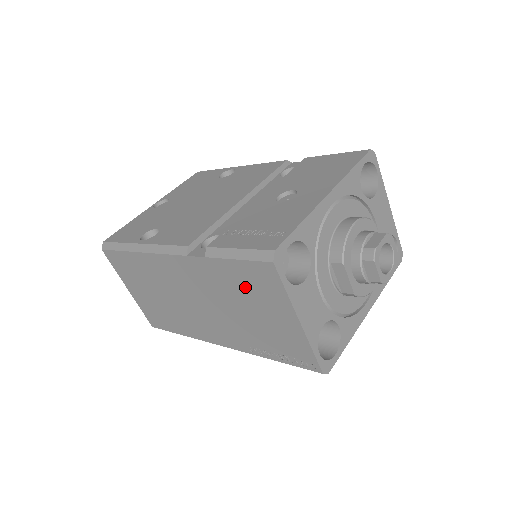
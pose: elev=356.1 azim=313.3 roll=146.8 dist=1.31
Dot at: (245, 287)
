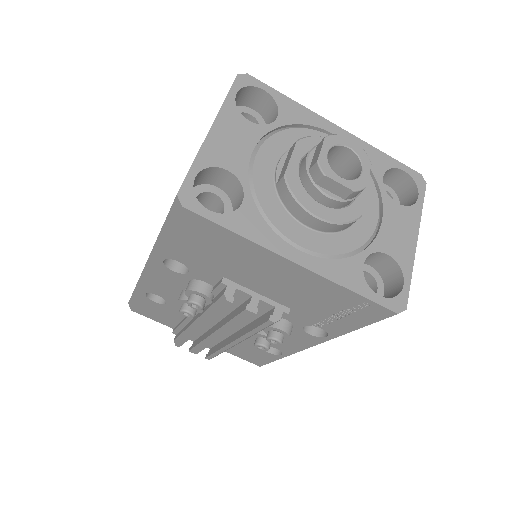
Dot at: occluded
